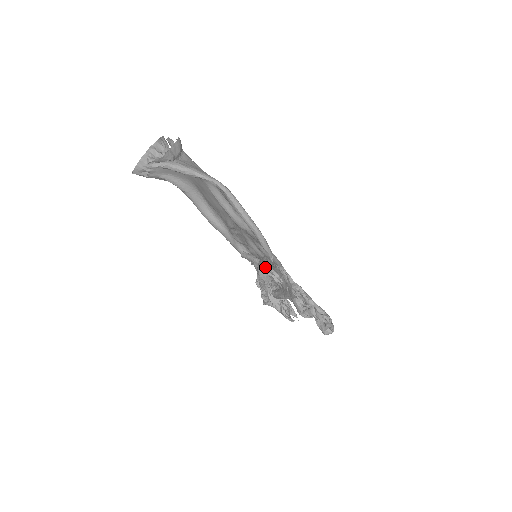
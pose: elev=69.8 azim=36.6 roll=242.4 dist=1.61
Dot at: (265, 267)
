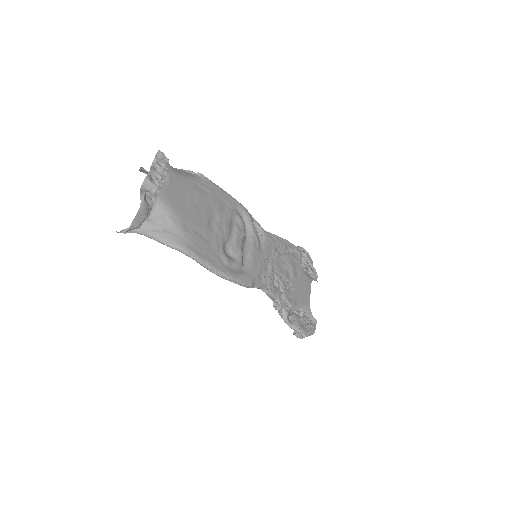
Dot at: occluded
